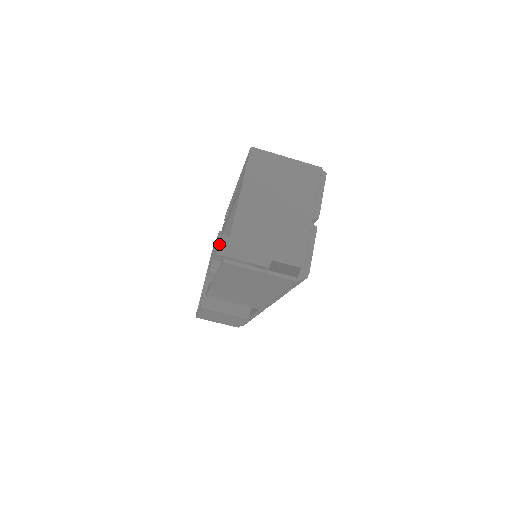
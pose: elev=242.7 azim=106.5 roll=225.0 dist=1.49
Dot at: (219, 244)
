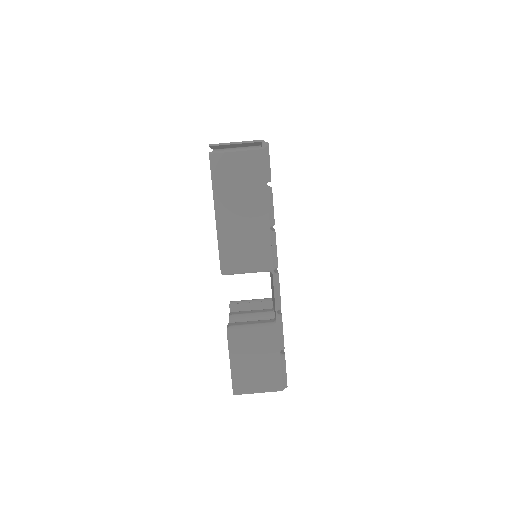
Dot at: occluded
